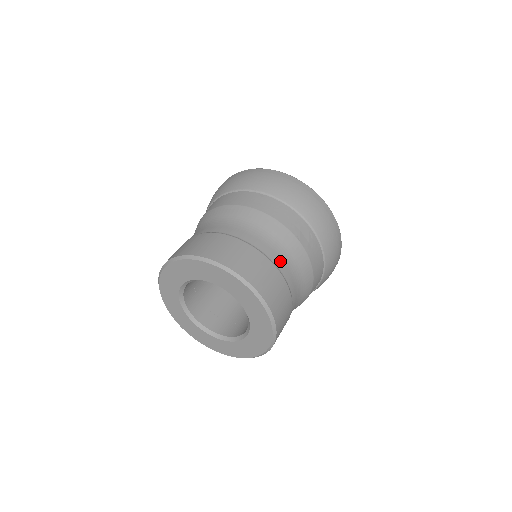
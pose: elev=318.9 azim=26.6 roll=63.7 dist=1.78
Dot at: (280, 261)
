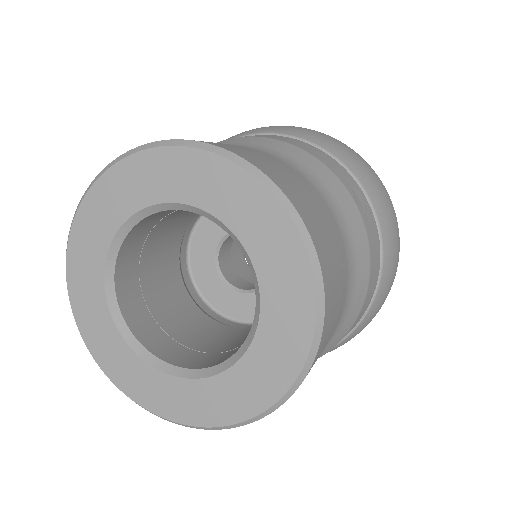
Dot at: (326, 206)
